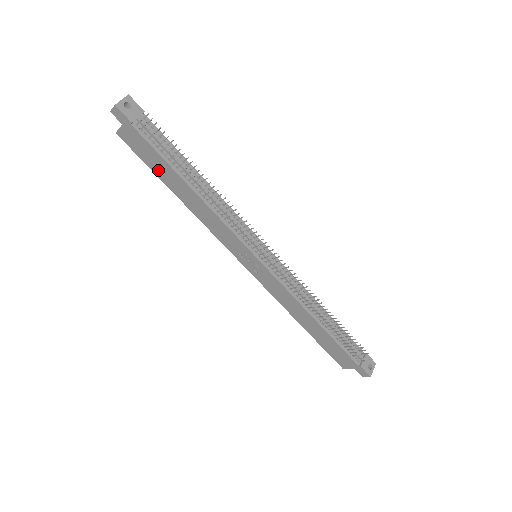
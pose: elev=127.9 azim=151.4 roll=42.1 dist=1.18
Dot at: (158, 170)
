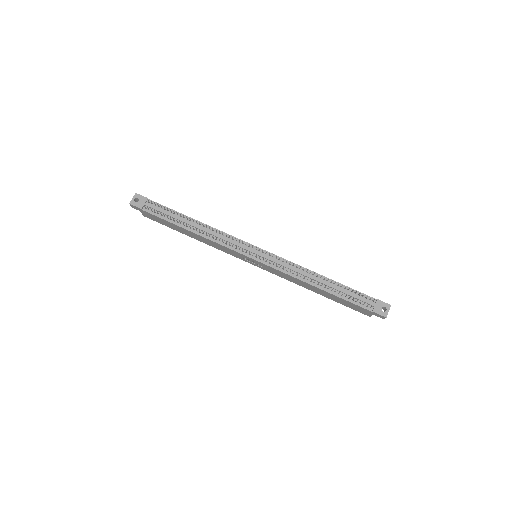
Dot at: (172, 227)
